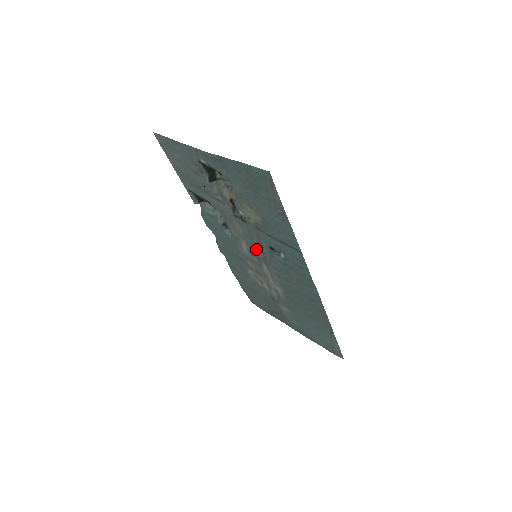
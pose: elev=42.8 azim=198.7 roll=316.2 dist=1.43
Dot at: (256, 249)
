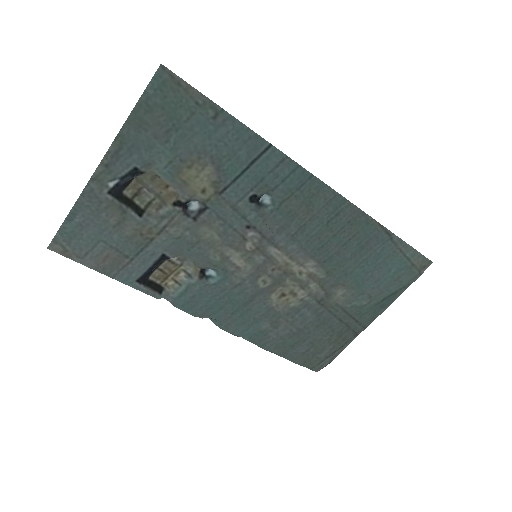
Dot at: (246, 237)
